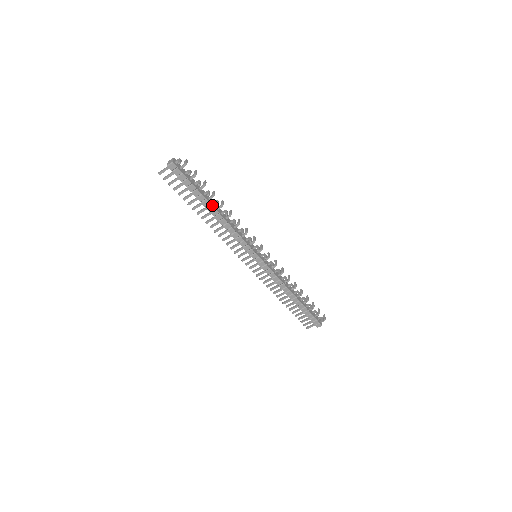
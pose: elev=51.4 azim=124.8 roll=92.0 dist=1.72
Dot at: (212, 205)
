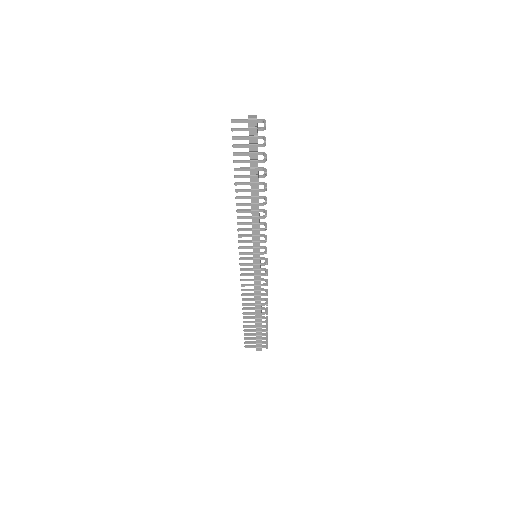
Dot at: (258, 184)
